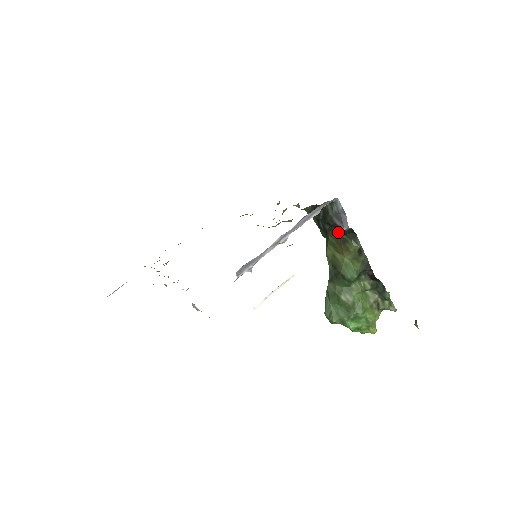
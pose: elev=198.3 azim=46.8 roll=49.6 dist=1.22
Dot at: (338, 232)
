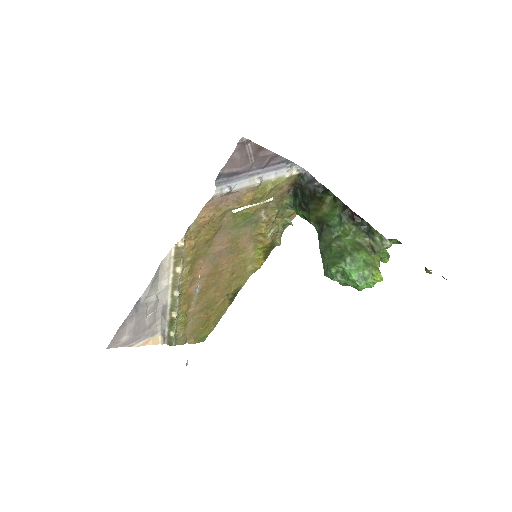
Dot at: (314, 196)
